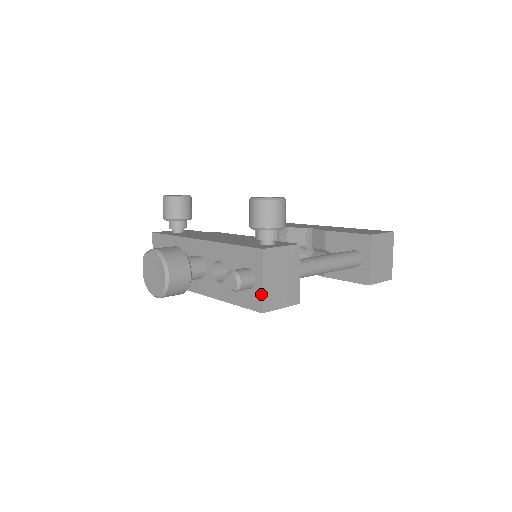
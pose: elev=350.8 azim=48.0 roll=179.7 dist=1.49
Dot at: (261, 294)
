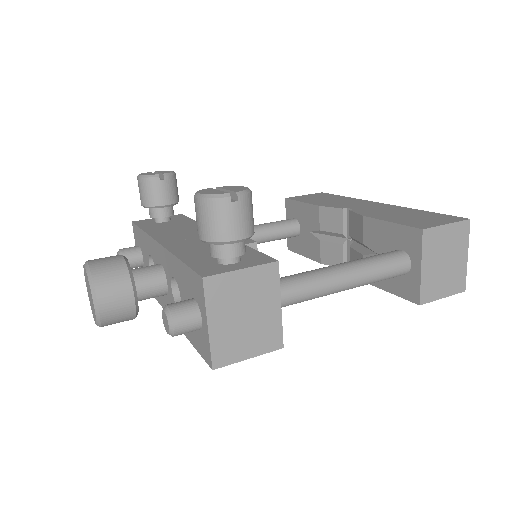
Dot at: (208, 342)
